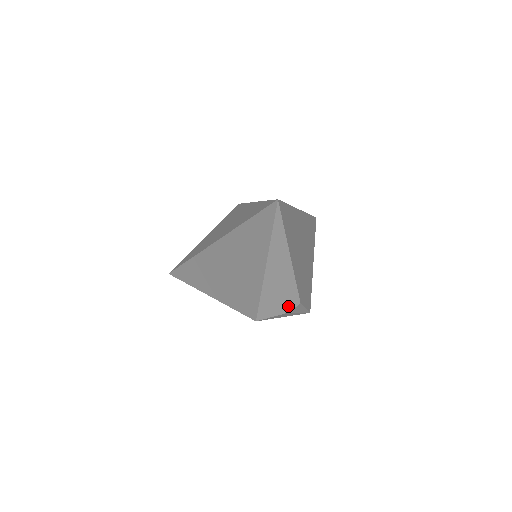
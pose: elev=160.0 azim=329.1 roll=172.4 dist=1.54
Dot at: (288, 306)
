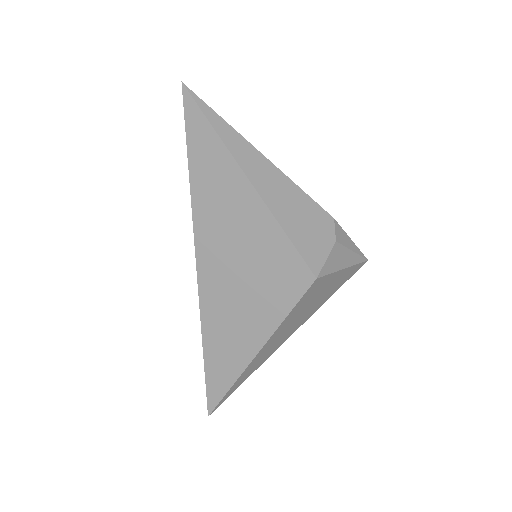
Dot at: (326, 231)
